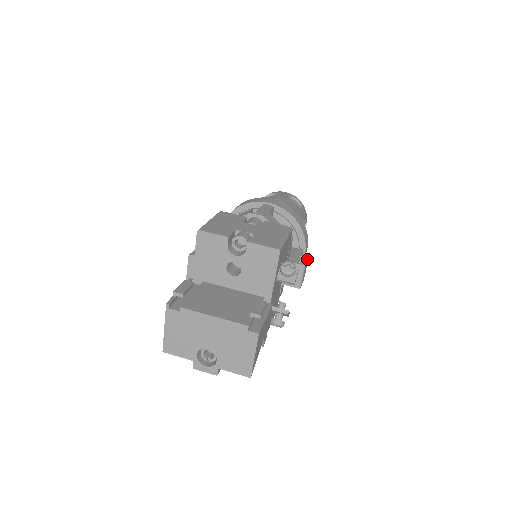
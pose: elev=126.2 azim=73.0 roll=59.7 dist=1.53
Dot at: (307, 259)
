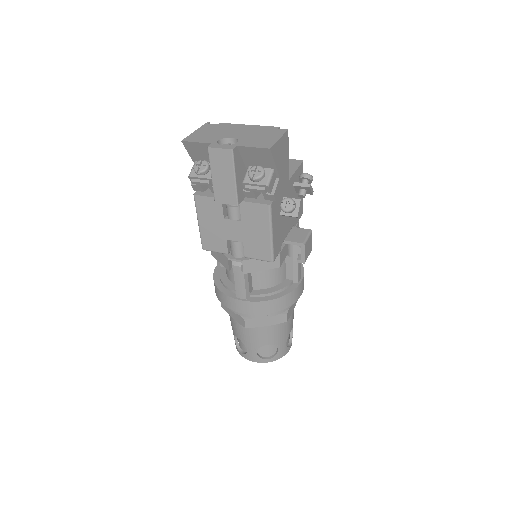
Dot at: (311, 242)
